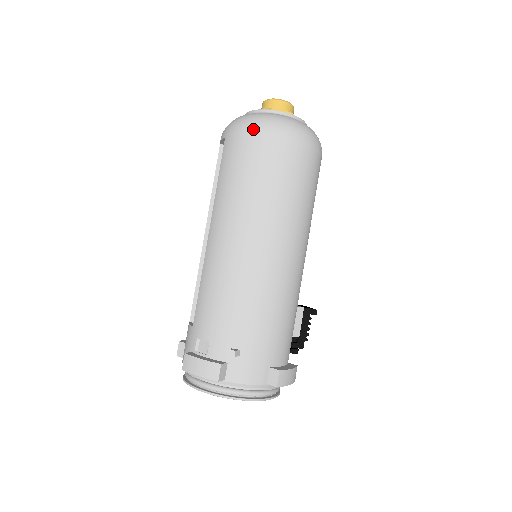
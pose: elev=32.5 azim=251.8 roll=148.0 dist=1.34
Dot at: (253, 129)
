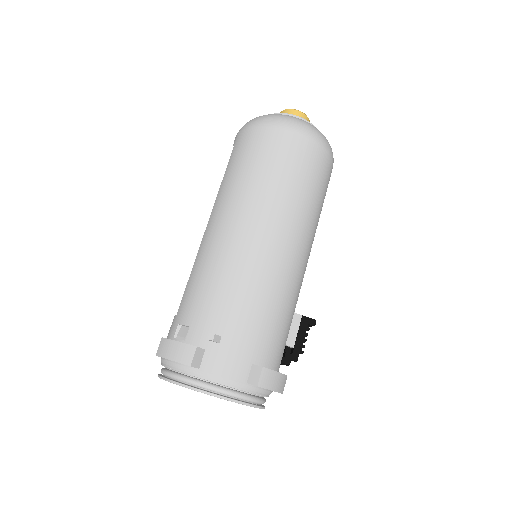
Dot at: (263, 123)
